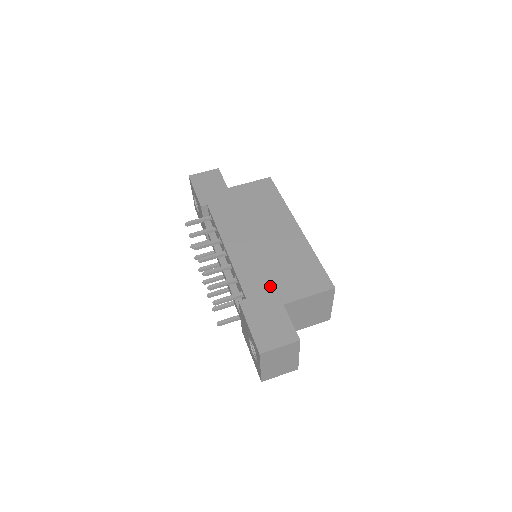
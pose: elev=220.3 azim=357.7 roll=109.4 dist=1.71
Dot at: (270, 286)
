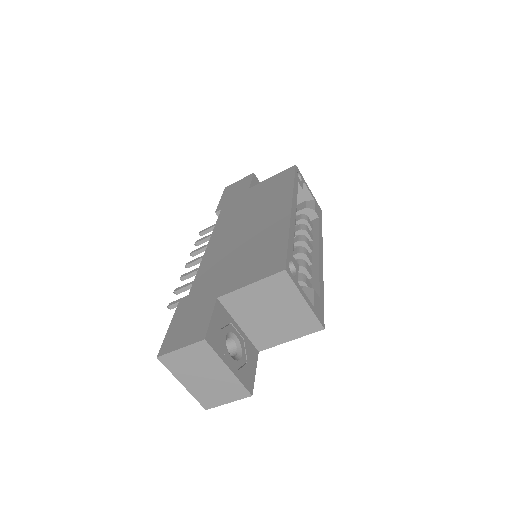
Dot at: (218, 279)
